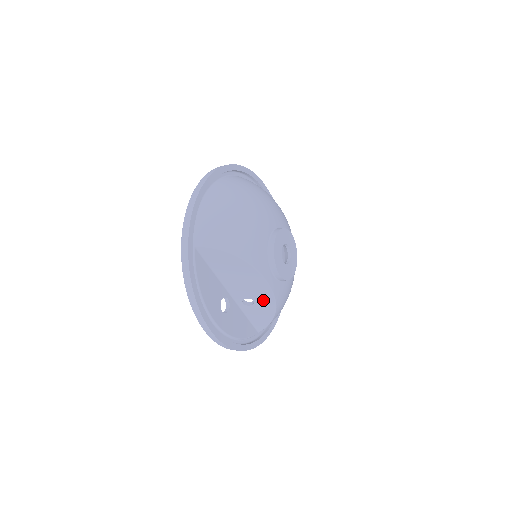
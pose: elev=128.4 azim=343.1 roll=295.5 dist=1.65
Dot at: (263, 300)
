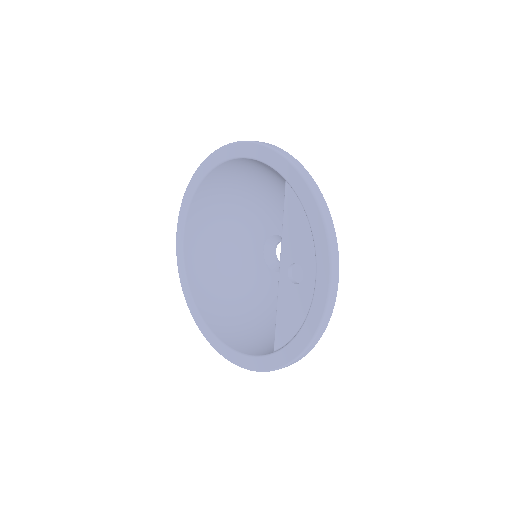
Dot at: occluded
